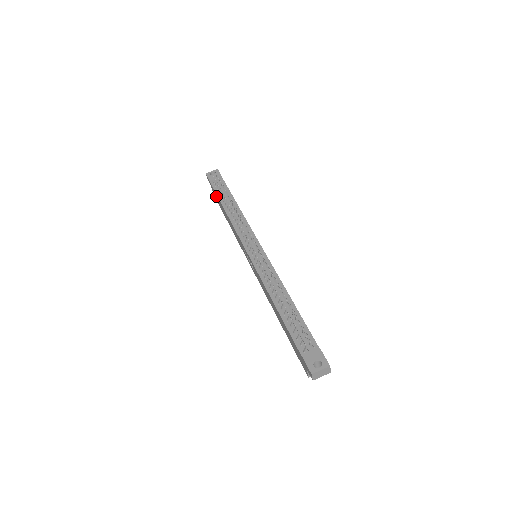
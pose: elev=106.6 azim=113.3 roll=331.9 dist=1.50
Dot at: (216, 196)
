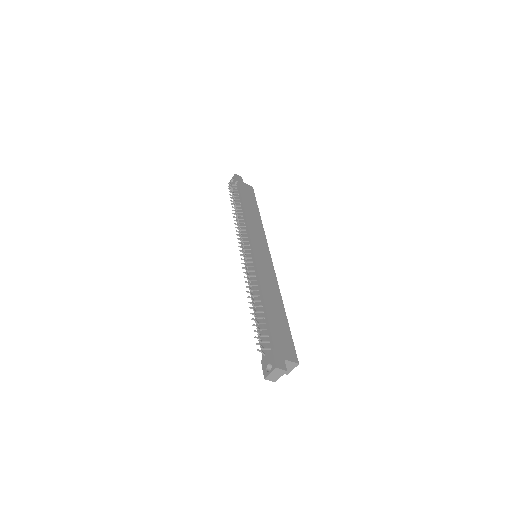
Dot at: occluded
